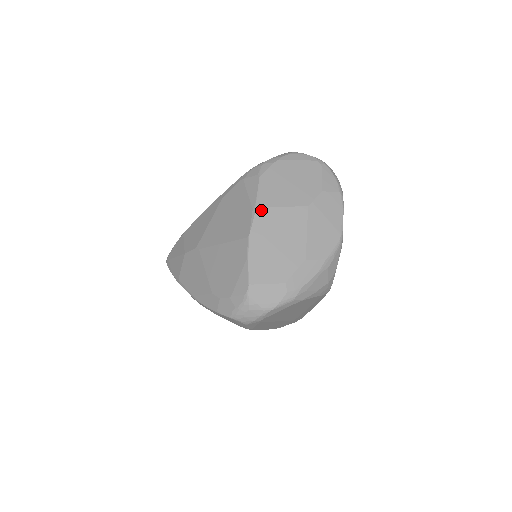
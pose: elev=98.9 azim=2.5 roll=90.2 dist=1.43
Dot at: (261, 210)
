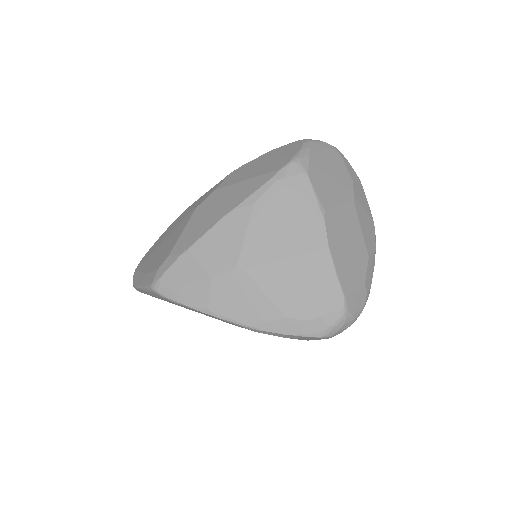
Dot at: (327, 214)
